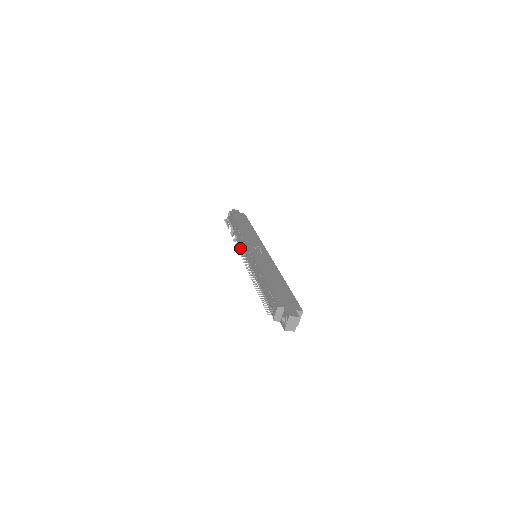
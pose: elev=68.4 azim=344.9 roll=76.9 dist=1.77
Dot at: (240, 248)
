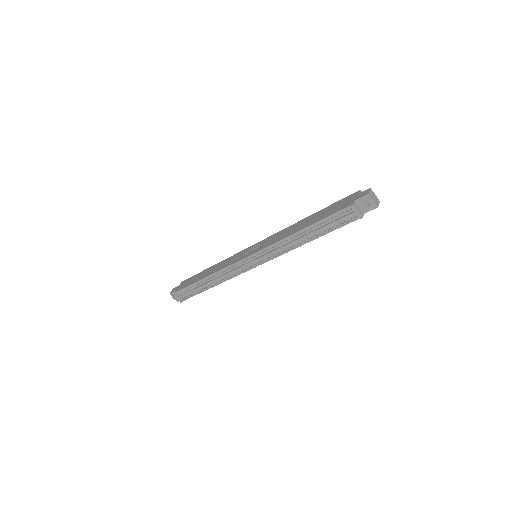
Dot at: (237, 274)
